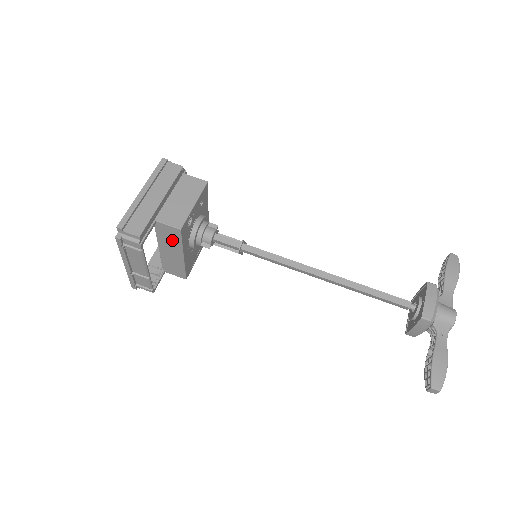
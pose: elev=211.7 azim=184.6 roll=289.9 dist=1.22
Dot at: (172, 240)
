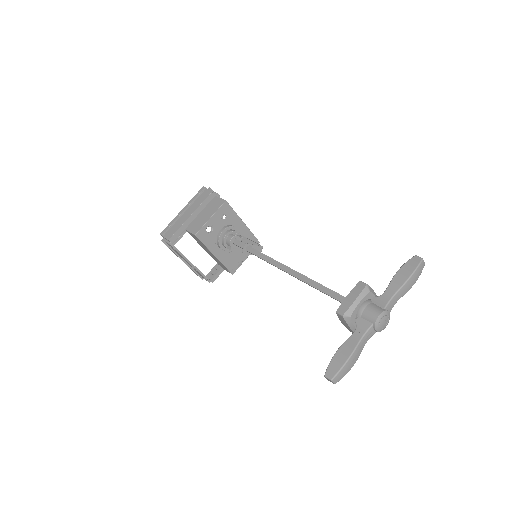
Dot at: (201, 243)
